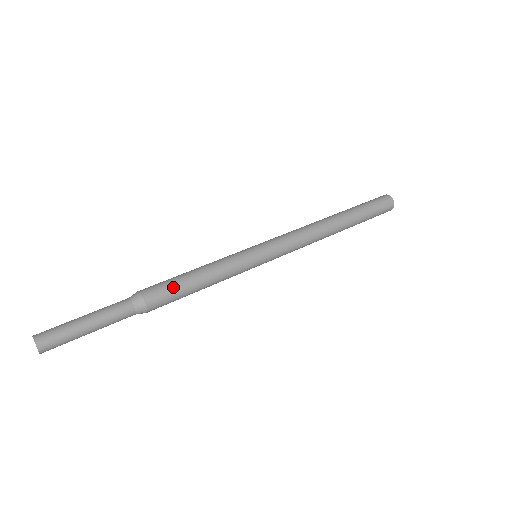
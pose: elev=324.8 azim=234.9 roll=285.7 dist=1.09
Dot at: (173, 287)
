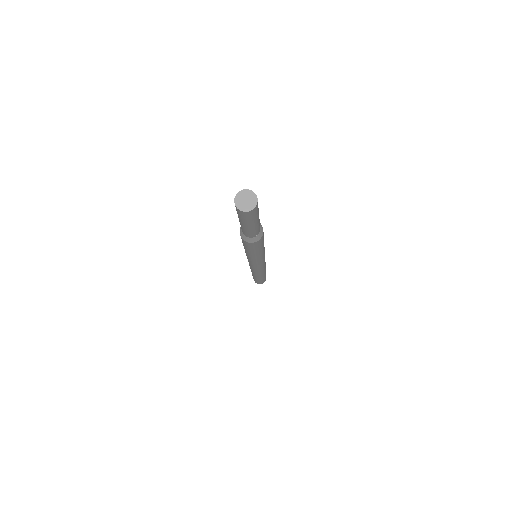
Dot at: occluded
